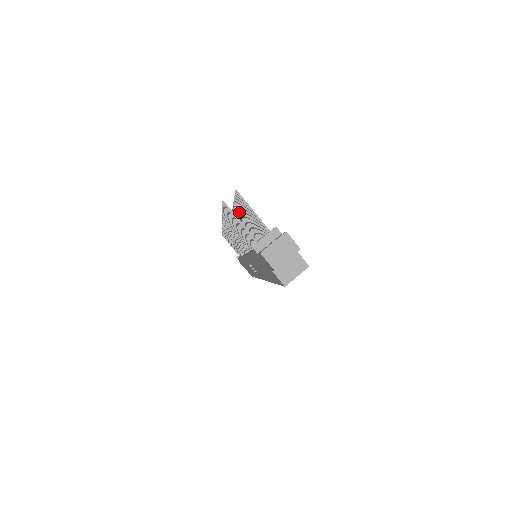
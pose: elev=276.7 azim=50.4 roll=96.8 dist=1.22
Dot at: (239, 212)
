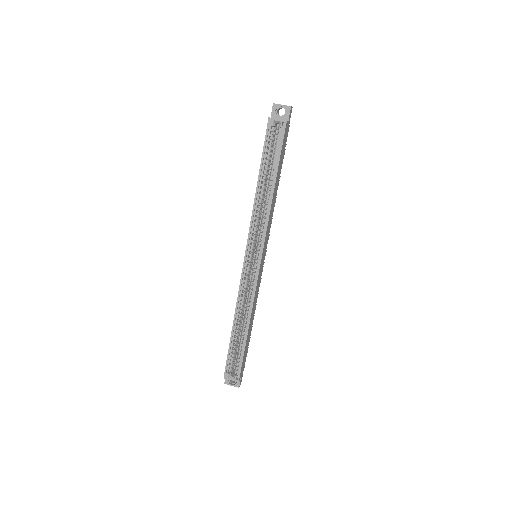
Dot at: occluded
